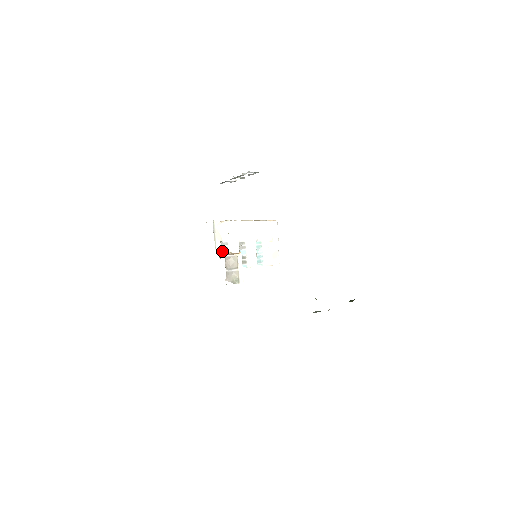
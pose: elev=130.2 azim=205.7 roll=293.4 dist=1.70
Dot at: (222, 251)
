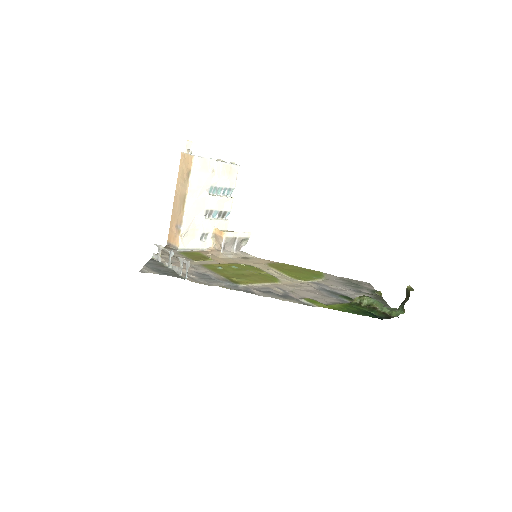
Dot at: (208, 241)
